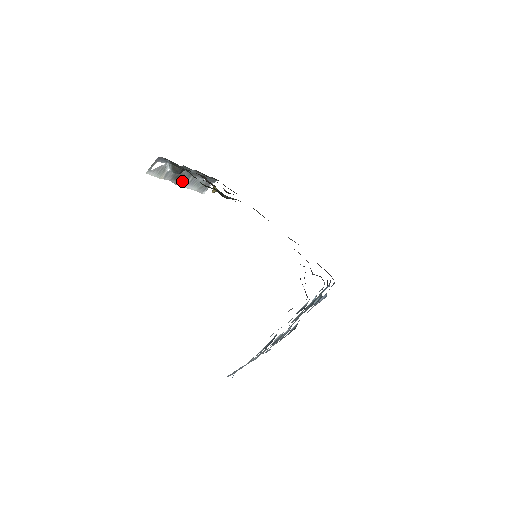
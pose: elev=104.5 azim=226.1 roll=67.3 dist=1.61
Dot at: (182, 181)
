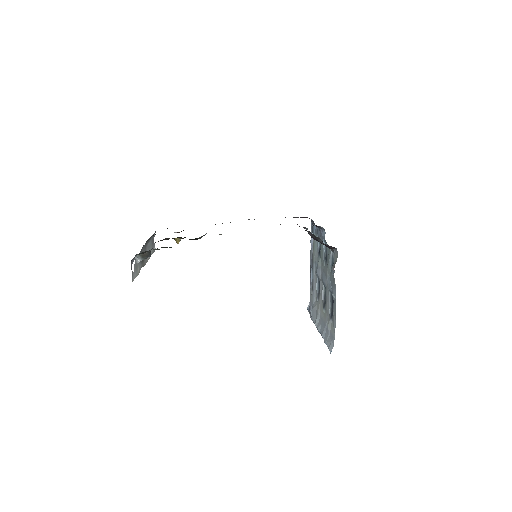
Dot at: occluded
